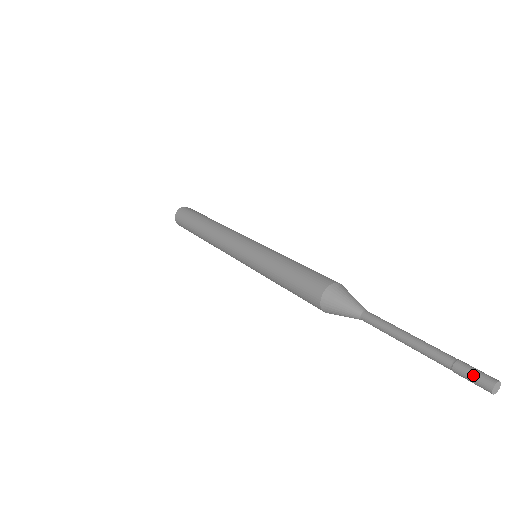
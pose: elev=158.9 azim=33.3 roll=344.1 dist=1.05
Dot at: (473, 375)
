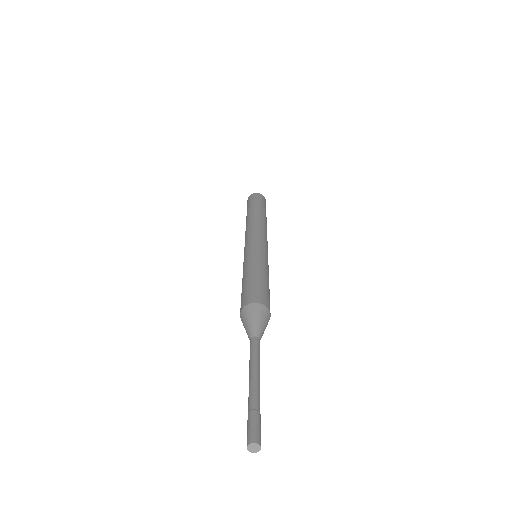
Dot at: (247, 431)
